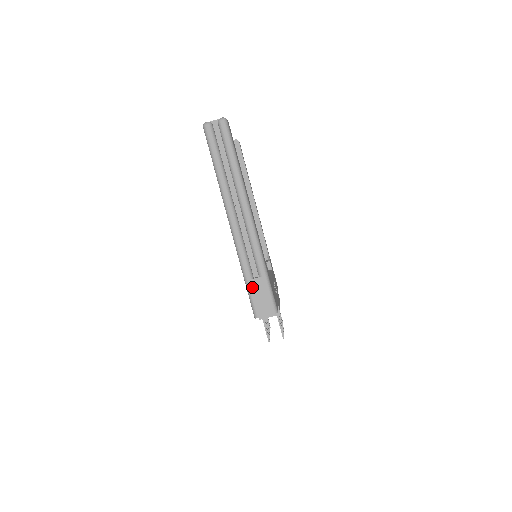
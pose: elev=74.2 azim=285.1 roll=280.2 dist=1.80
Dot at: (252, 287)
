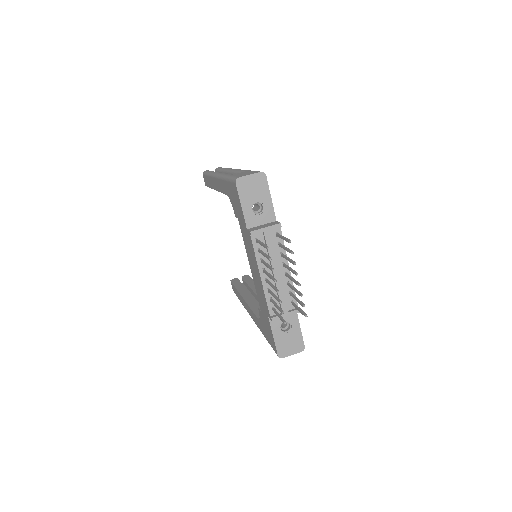
Dot at: (234, 175)
